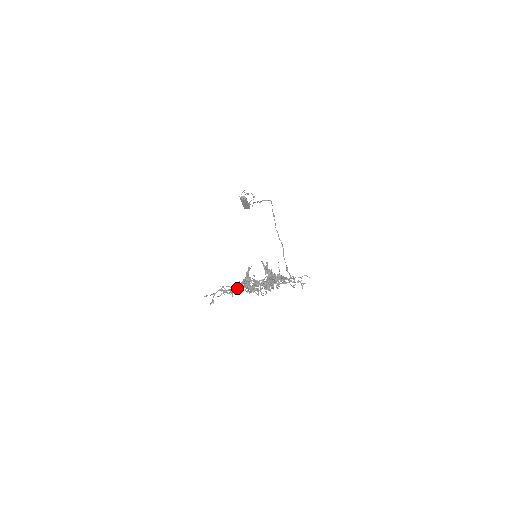
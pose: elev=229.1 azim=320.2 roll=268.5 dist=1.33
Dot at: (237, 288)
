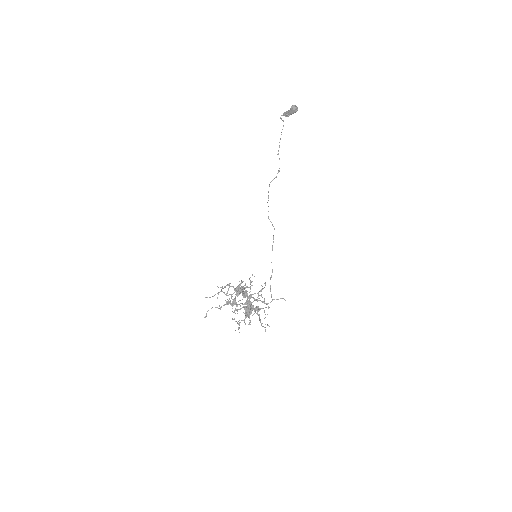
Dot at: (226, 304)
